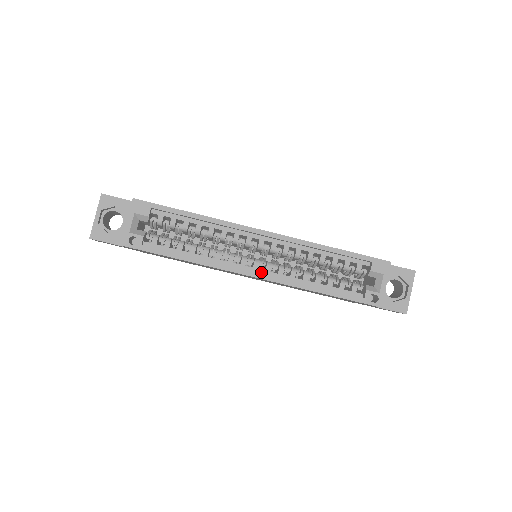
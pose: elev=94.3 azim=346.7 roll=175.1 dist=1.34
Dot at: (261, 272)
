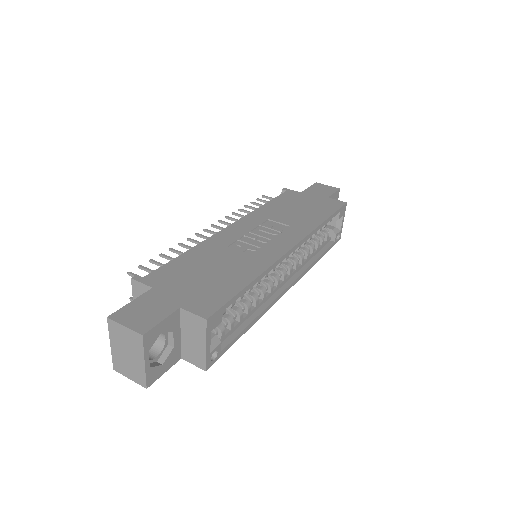
Dot at: (288, 279)
